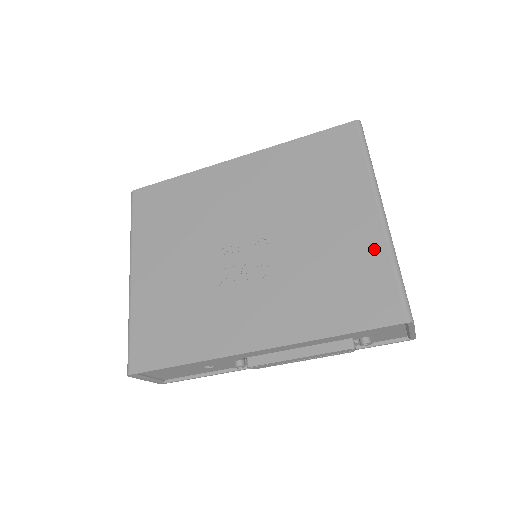
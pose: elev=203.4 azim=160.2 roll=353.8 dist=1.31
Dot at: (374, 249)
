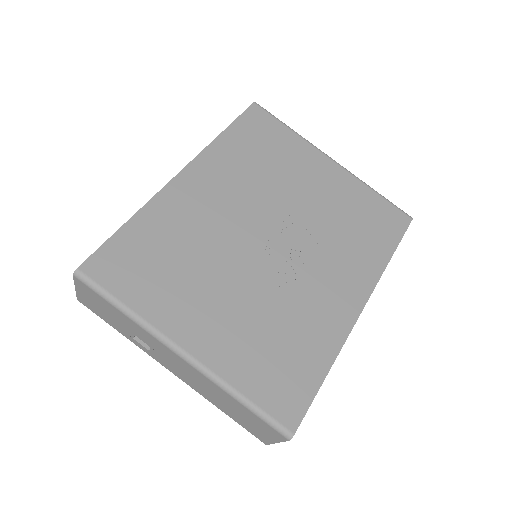
Dot at: (356, 187)
